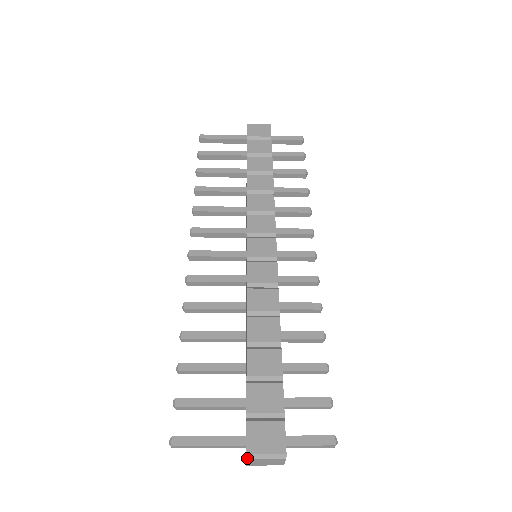
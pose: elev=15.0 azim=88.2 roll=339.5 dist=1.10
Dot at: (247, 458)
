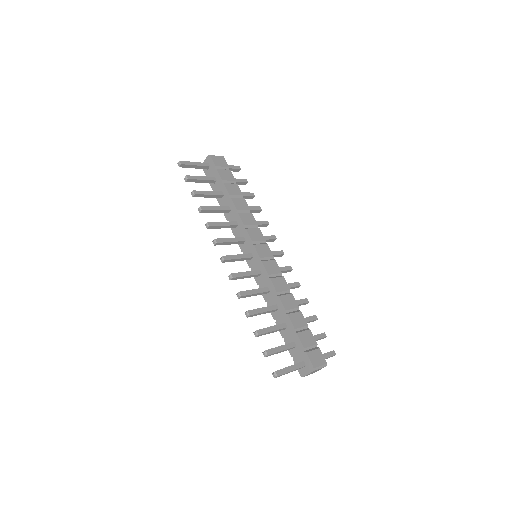
Dot at: (314, 370)
